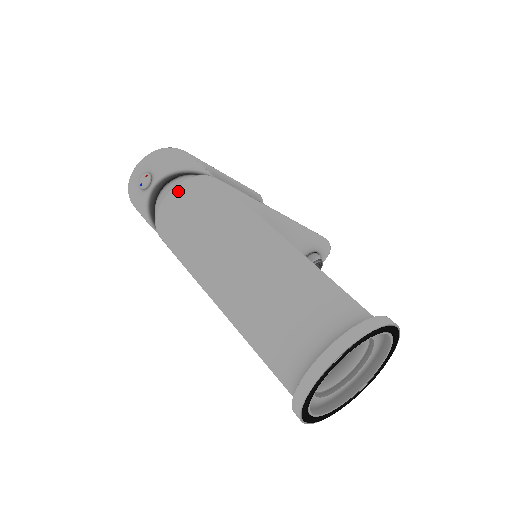
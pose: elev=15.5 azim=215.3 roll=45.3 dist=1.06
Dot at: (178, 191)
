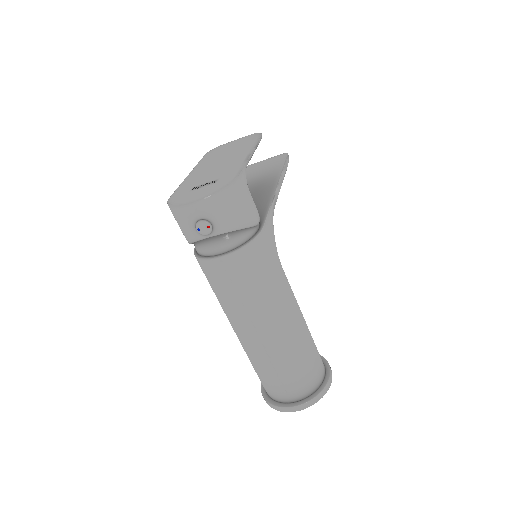
Dot at: (237, 259)
